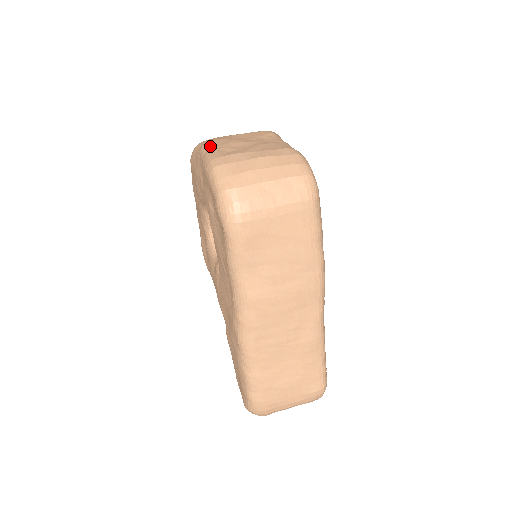
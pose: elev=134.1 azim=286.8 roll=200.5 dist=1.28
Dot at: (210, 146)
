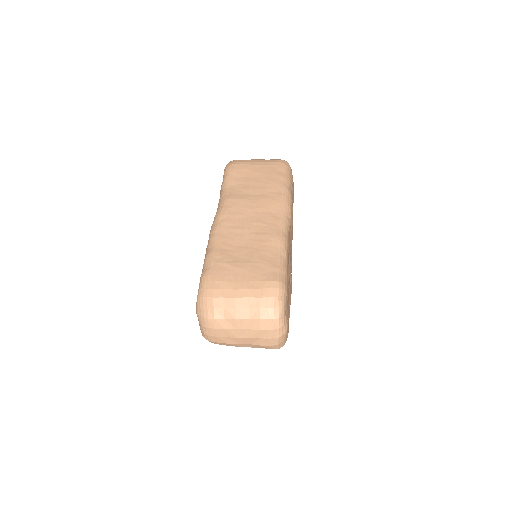
Dot at: occluded
